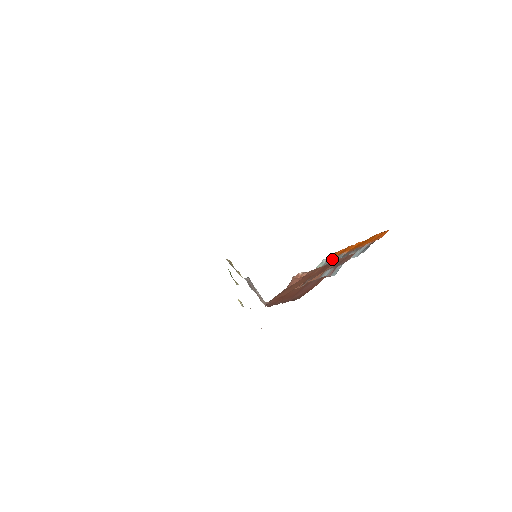
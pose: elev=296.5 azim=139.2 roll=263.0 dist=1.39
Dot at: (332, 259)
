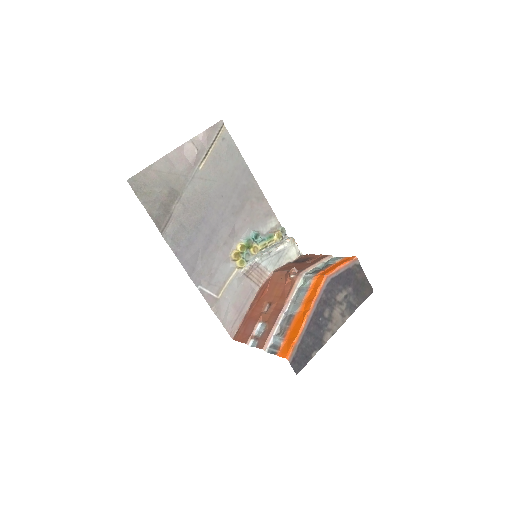
Dot at: (300, 297)
